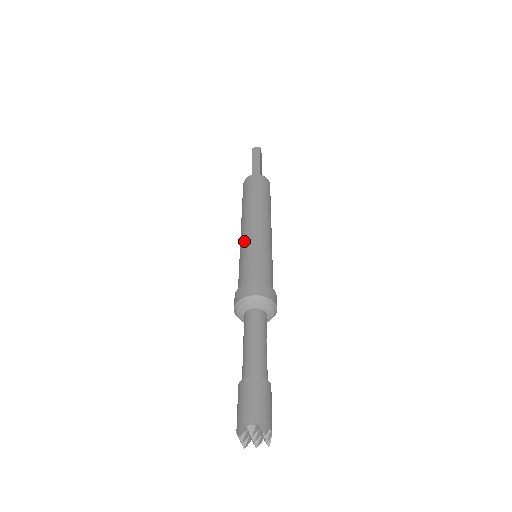
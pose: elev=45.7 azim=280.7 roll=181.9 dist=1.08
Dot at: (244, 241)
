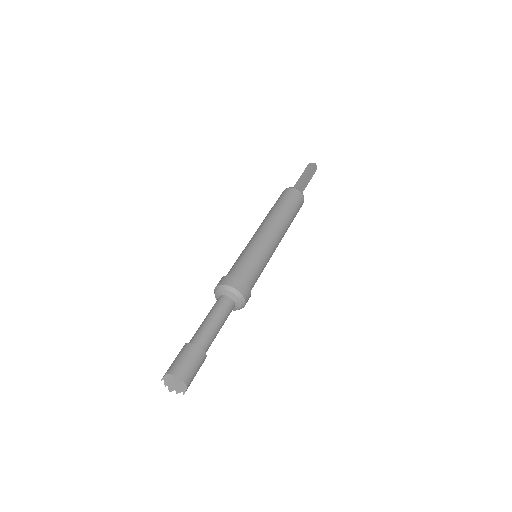
Dot at: occluded
